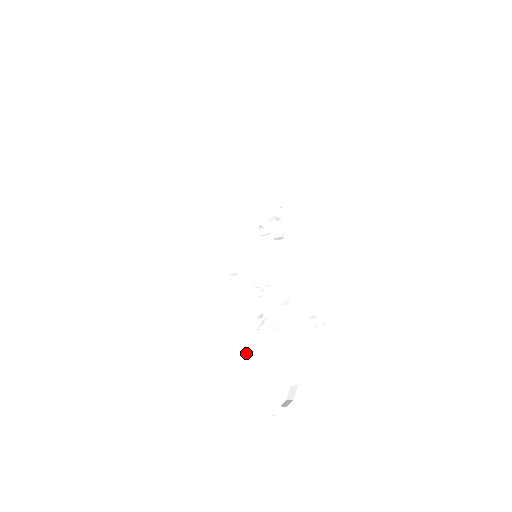
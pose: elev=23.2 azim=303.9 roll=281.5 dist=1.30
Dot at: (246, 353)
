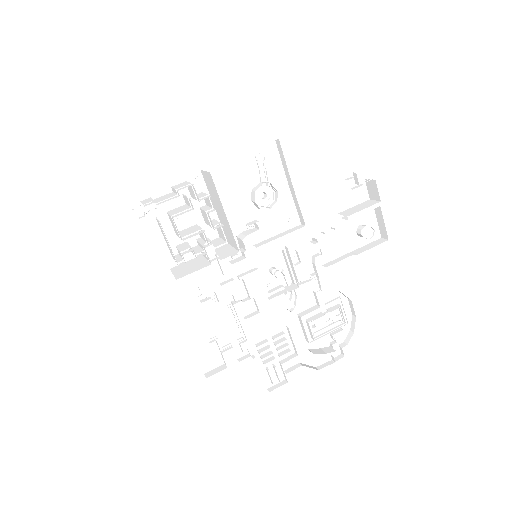
Dot at: (283, 355)
